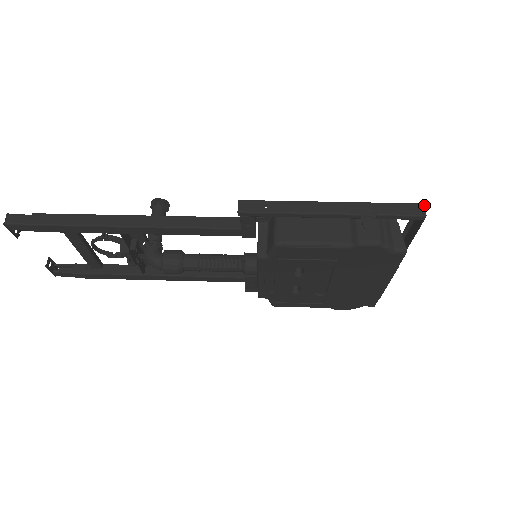
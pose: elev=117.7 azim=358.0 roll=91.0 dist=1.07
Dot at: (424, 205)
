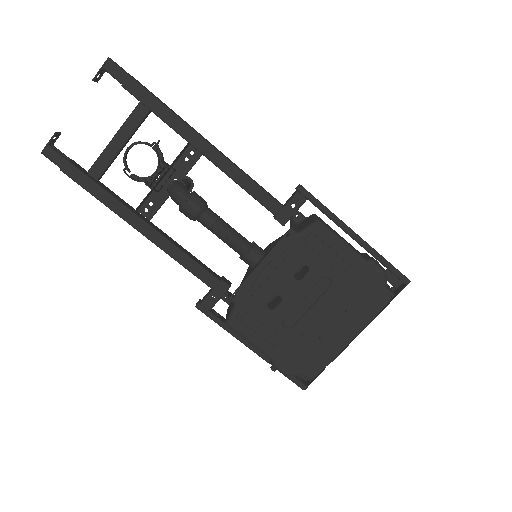
Dot at: occluded
